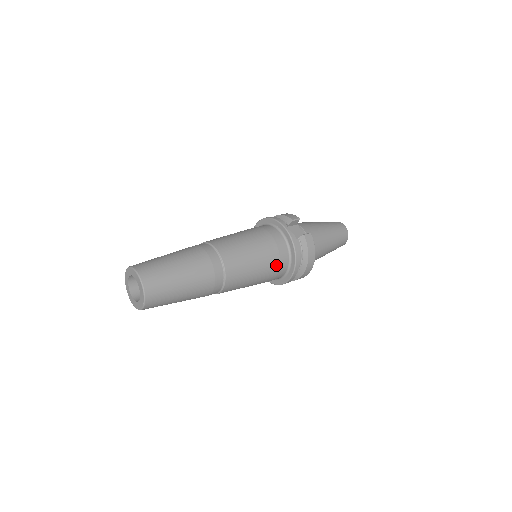
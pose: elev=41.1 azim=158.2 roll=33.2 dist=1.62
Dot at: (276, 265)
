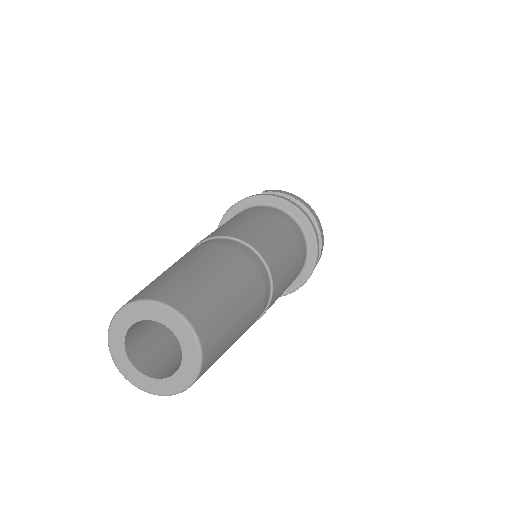
Dot at: (279, 219)
